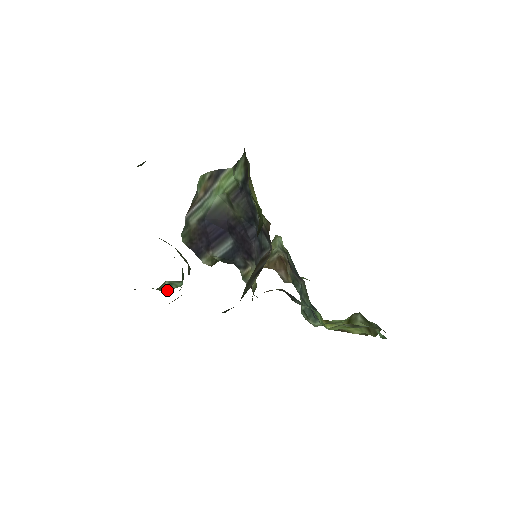
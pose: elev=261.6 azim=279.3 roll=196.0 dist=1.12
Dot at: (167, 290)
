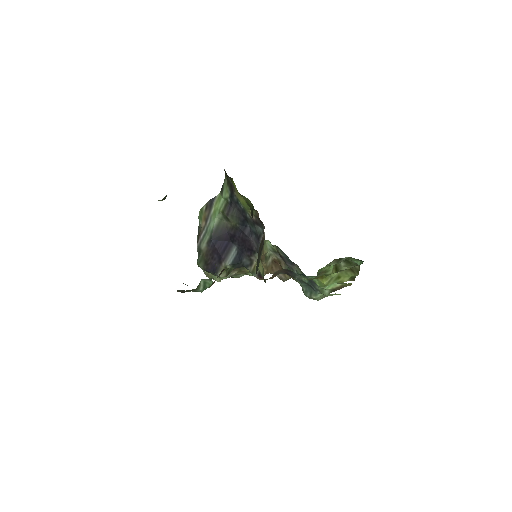
Dot at: (203, 289)
